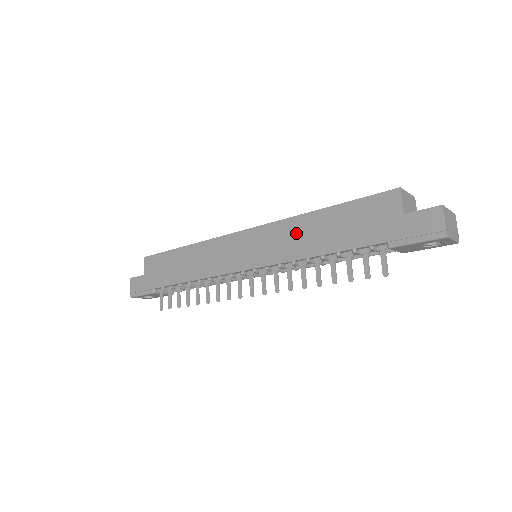
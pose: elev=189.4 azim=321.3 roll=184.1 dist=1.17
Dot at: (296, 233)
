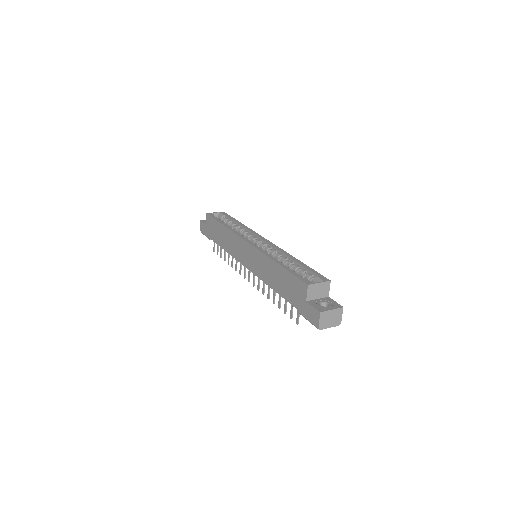
Dot at: (266, 267)
